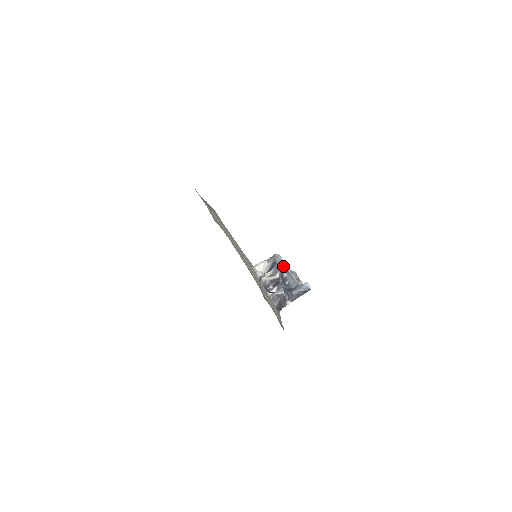
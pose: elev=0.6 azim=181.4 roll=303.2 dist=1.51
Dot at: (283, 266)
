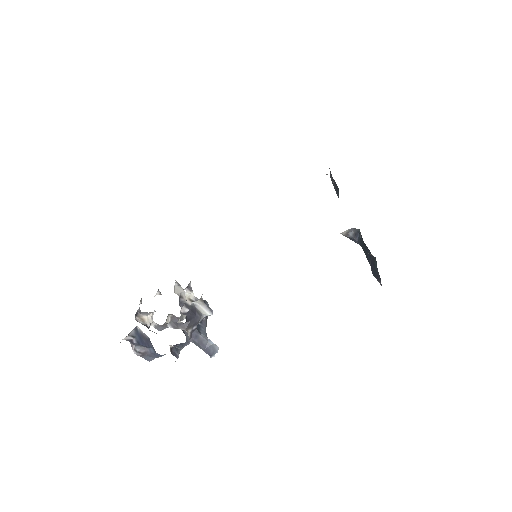
Dot at: occluded
